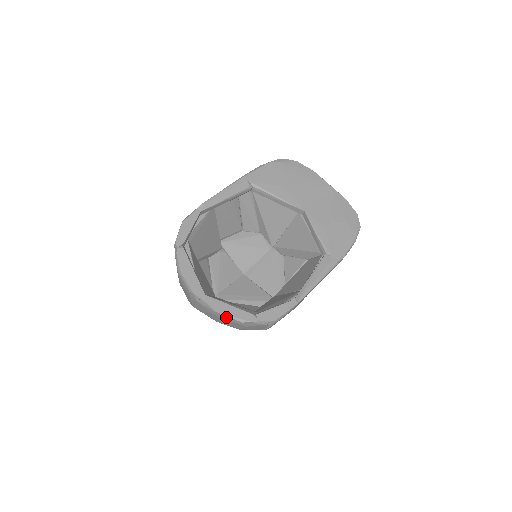
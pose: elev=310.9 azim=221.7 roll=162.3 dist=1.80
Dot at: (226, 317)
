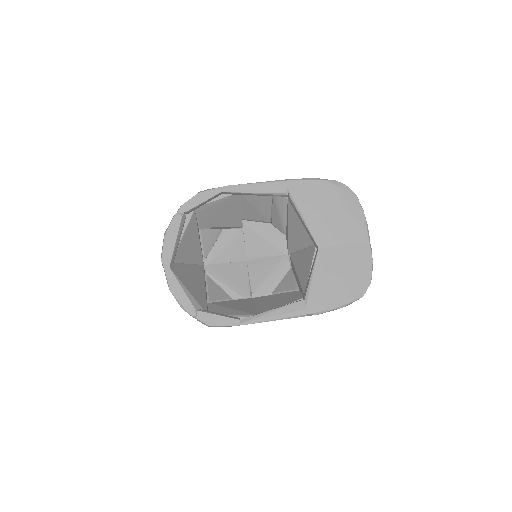
Dot at: (174, 295)
